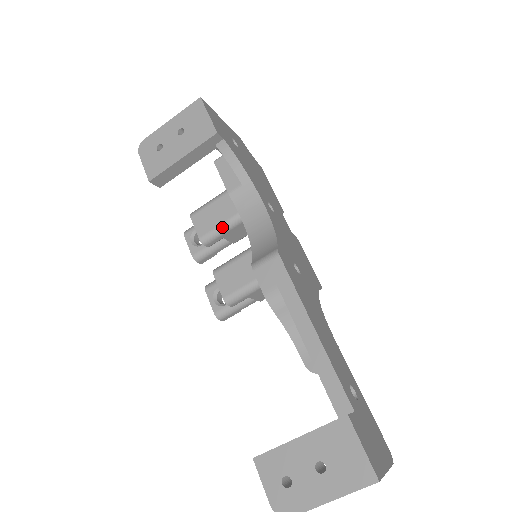
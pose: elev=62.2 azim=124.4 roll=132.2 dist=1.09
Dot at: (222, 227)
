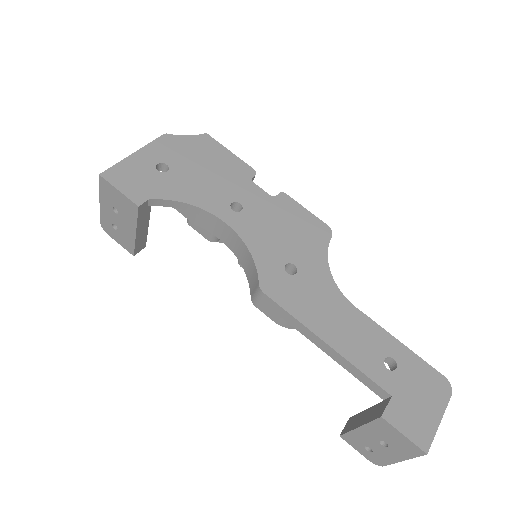
Dot at: occluded
